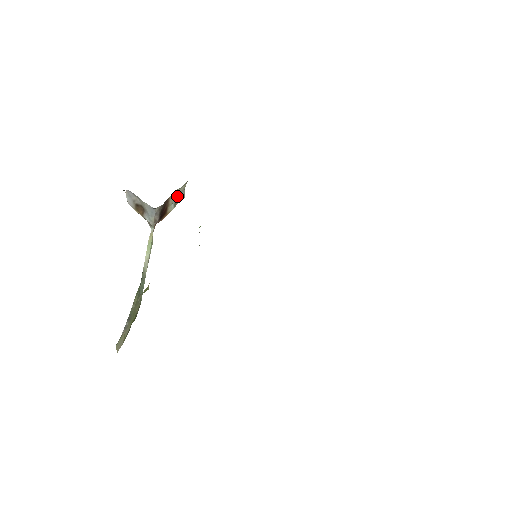
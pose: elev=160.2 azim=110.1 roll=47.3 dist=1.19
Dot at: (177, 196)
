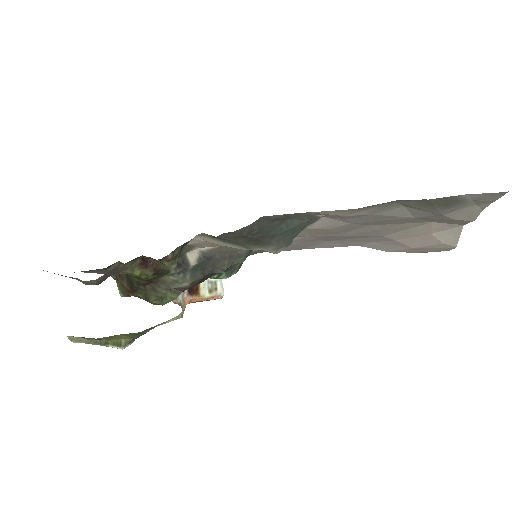
Dot at: occluded
